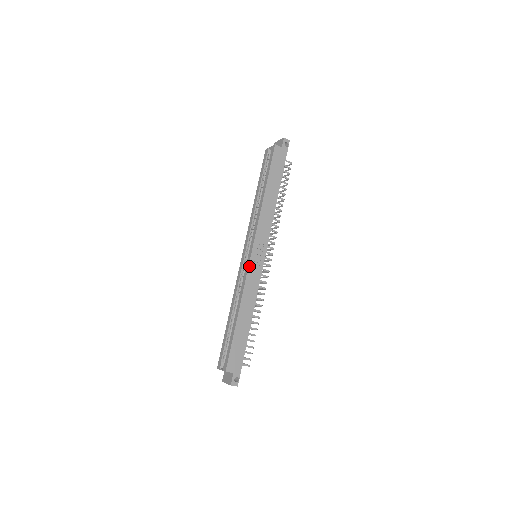
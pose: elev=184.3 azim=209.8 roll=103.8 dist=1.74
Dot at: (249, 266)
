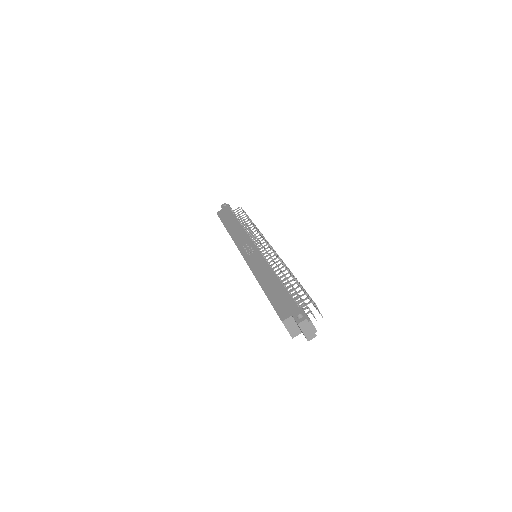
Dot at: (246, 260)
